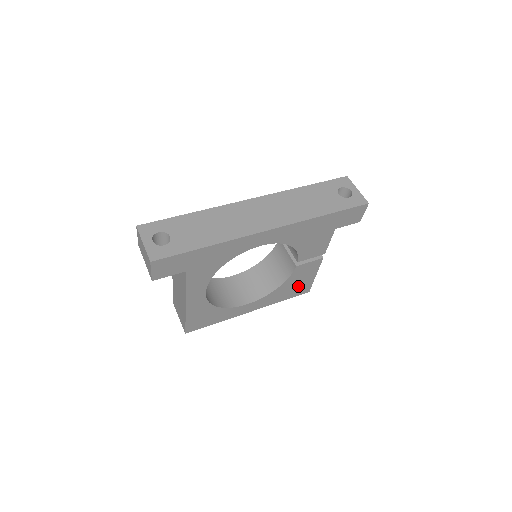
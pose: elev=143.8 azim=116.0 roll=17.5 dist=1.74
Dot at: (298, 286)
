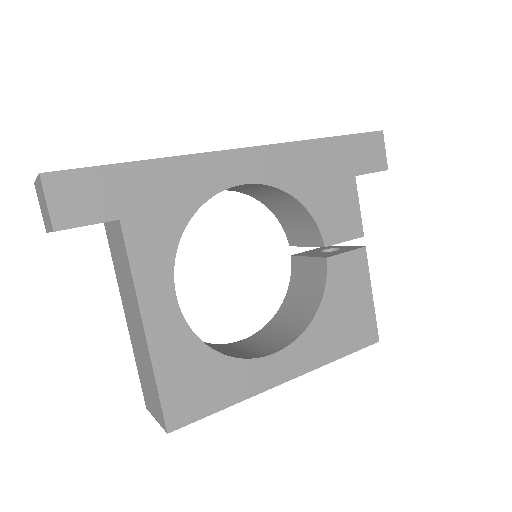
Dot at: (352, 319)
